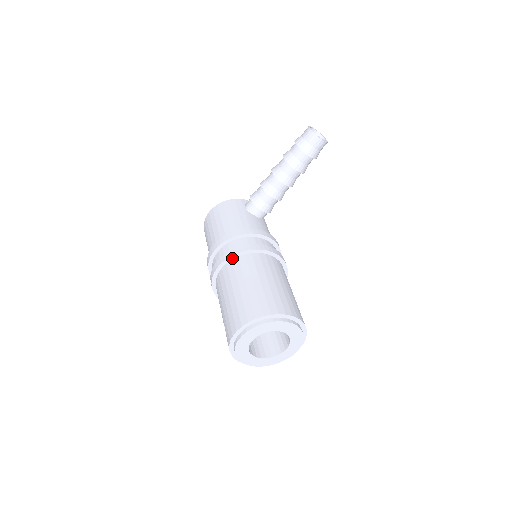
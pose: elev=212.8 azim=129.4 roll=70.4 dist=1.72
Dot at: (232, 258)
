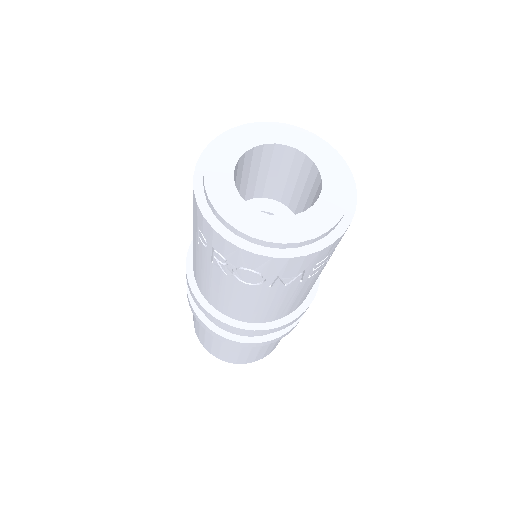
Dot at: occluded
